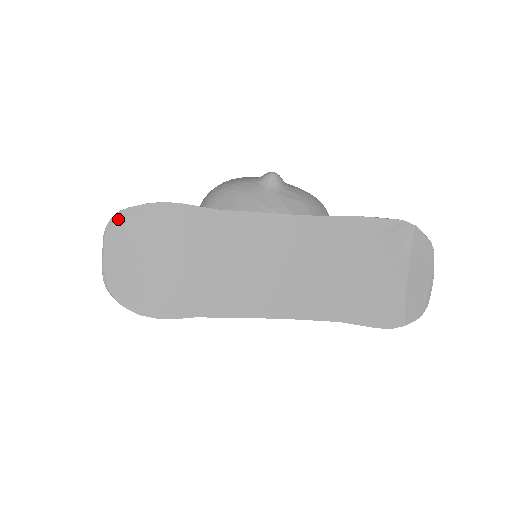
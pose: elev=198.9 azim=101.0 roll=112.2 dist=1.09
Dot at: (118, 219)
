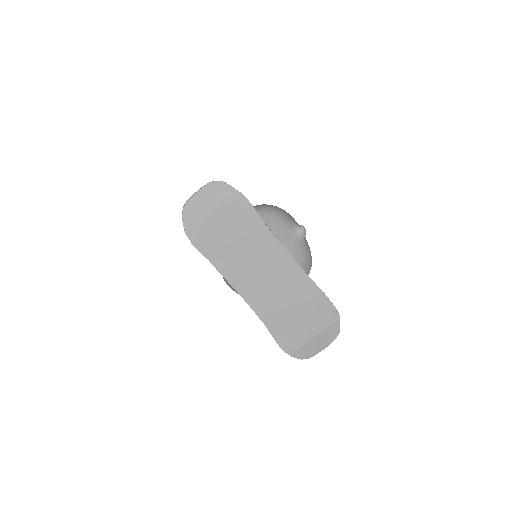
Dot at: (220, 184)
